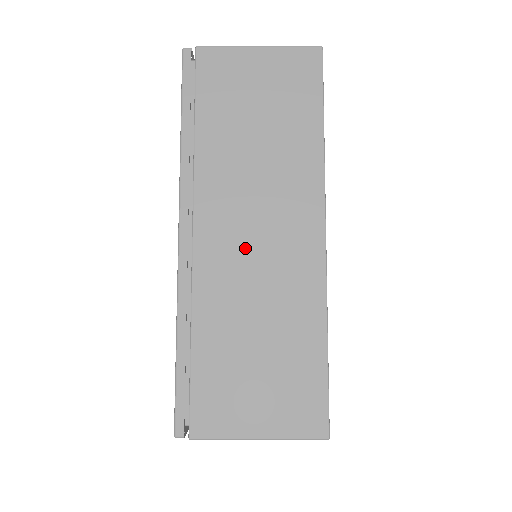
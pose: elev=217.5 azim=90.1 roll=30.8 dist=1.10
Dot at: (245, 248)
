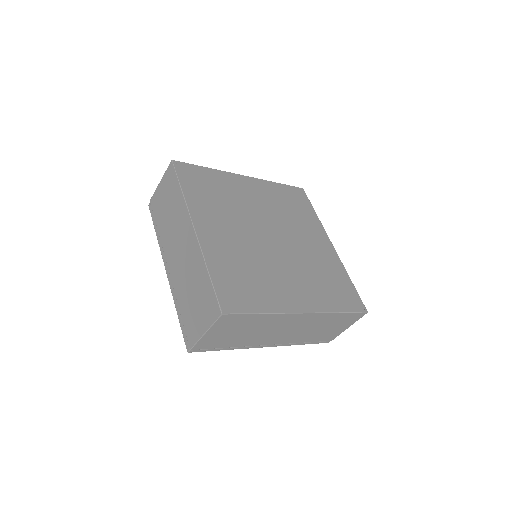
Dot at: (179, 259)
